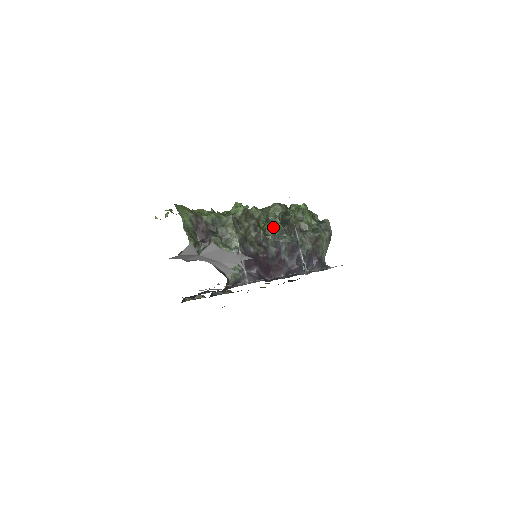
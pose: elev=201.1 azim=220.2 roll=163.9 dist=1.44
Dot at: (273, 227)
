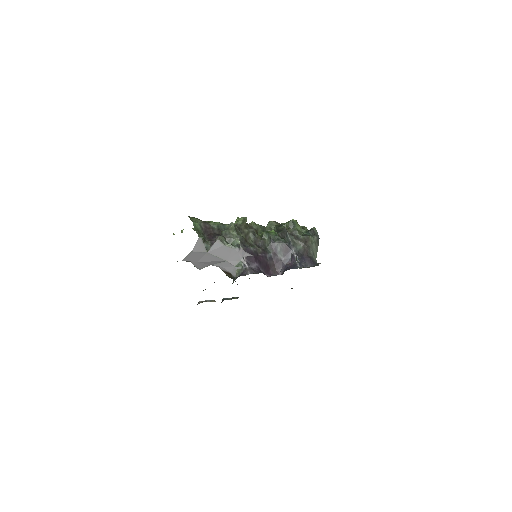
Dot at: (268, 232)
